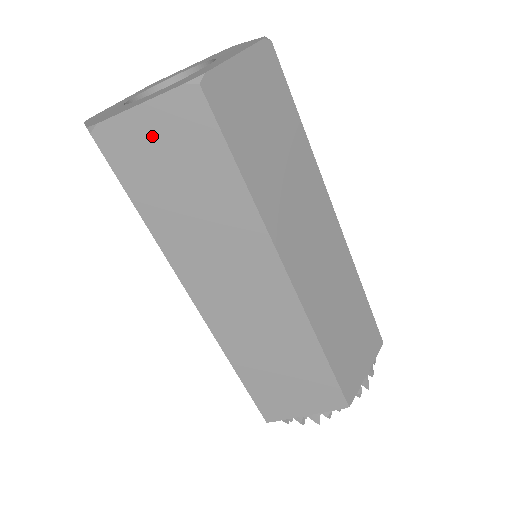
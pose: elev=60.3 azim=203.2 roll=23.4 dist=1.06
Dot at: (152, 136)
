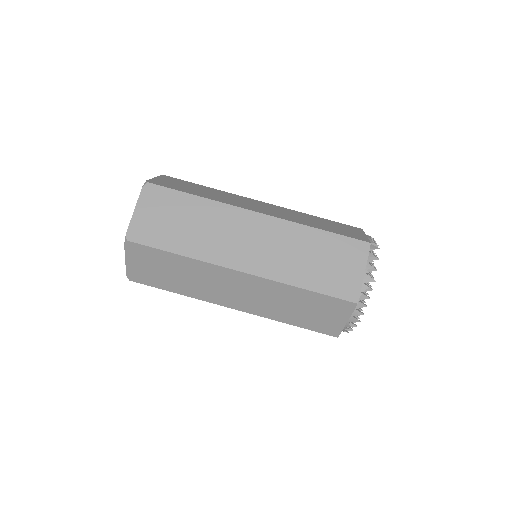
Dot at: (140, 266)
